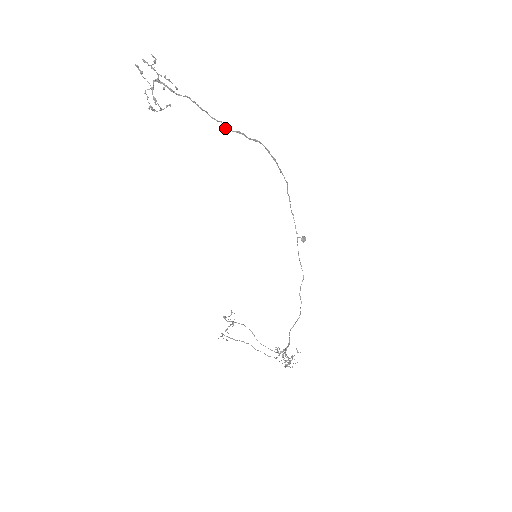
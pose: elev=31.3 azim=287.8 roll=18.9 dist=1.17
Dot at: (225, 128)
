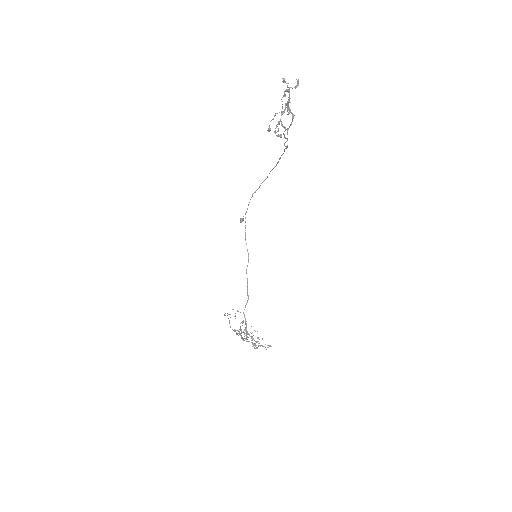
Dot at: (284, 143)
